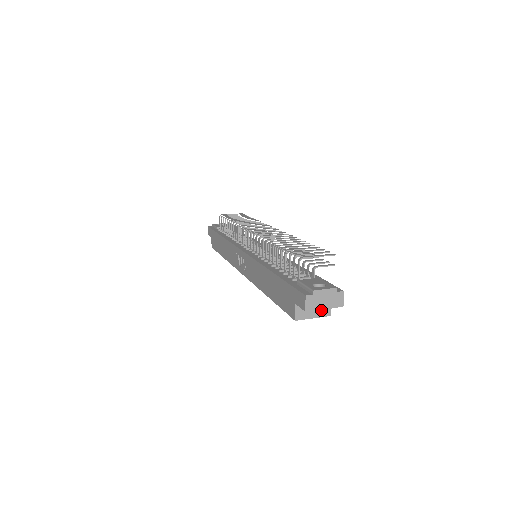
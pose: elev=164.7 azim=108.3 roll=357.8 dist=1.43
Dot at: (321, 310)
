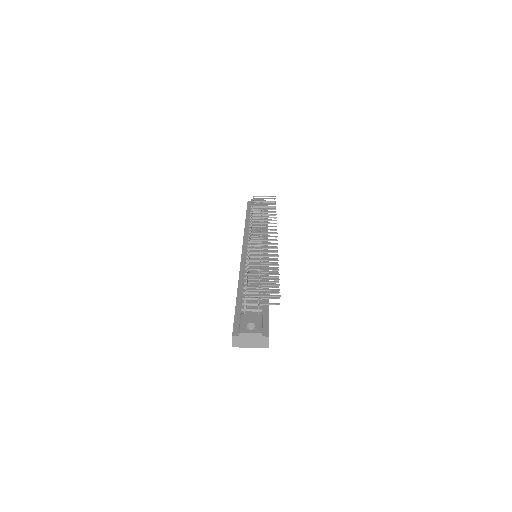
Dot at: occluded
